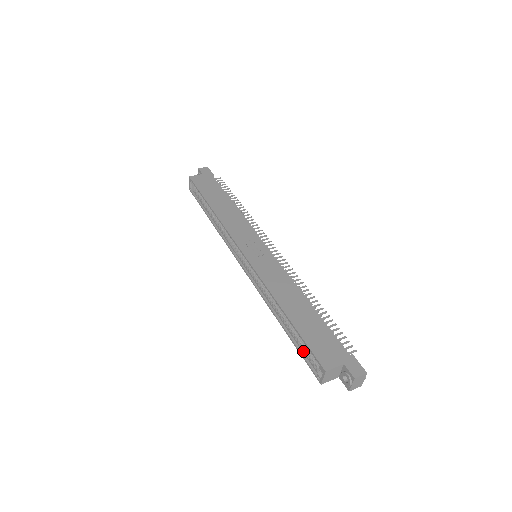
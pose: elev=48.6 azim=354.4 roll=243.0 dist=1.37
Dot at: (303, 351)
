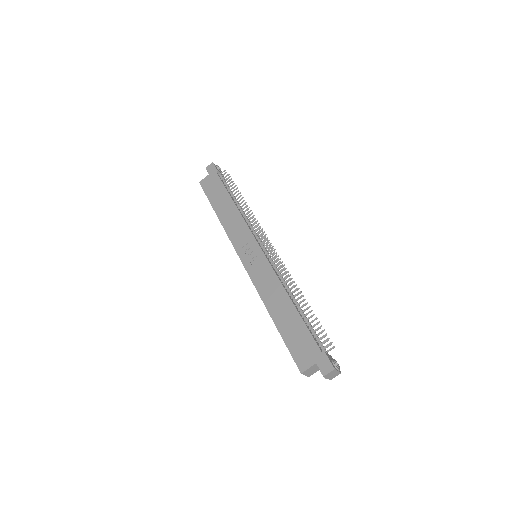
Dot at: occluded
